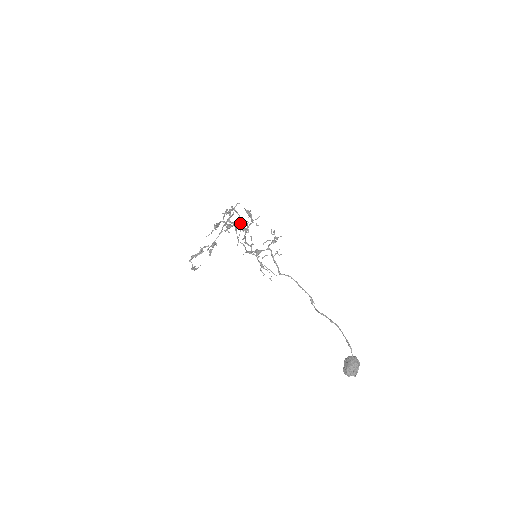
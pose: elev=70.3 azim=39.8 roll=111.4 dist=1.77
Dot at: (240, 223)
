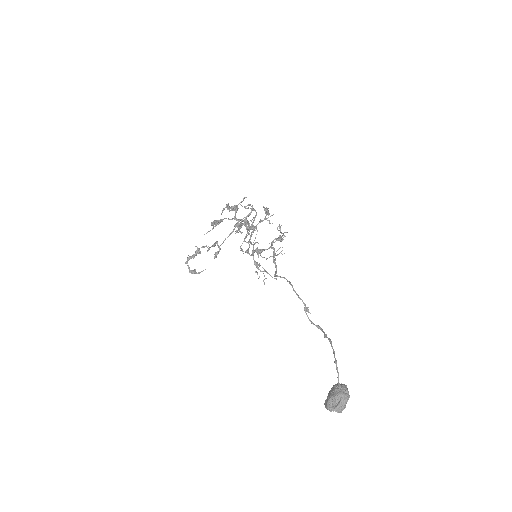
Dot at: (246, 220)
